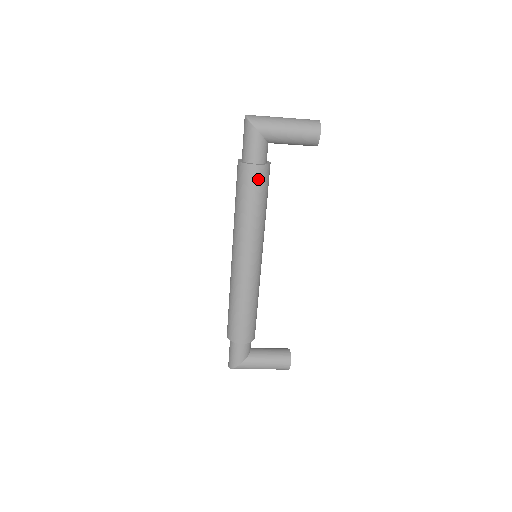
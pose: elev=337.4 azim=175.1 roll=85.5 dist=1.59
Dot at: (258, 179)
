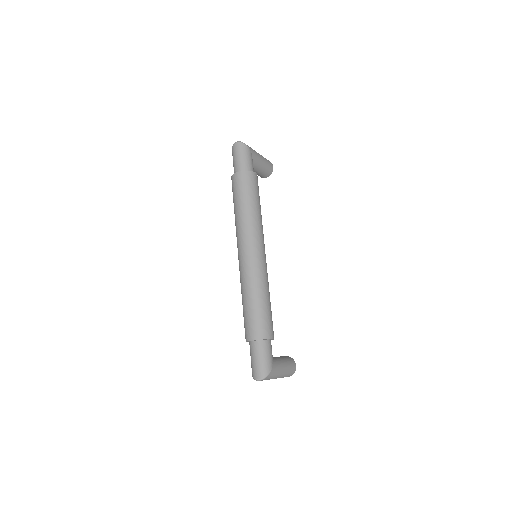
Dot at: occluded
